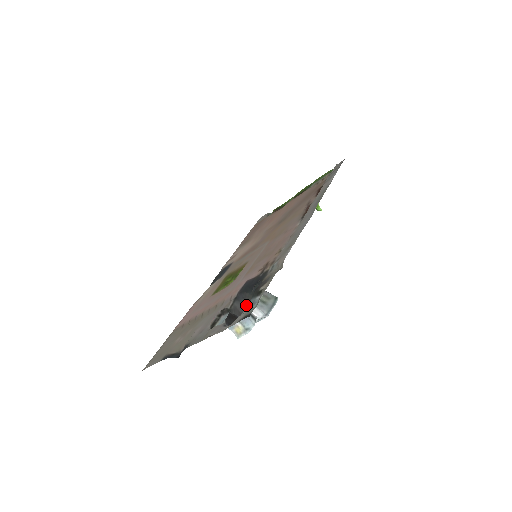
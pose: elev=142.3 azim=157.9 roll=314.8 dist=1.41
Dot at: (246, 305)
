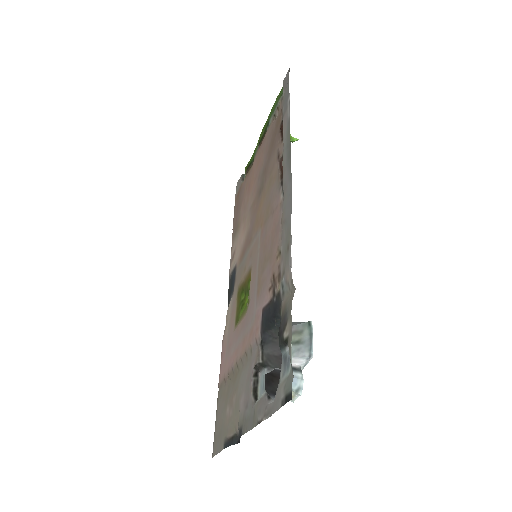
Dot at: (278, 341)
